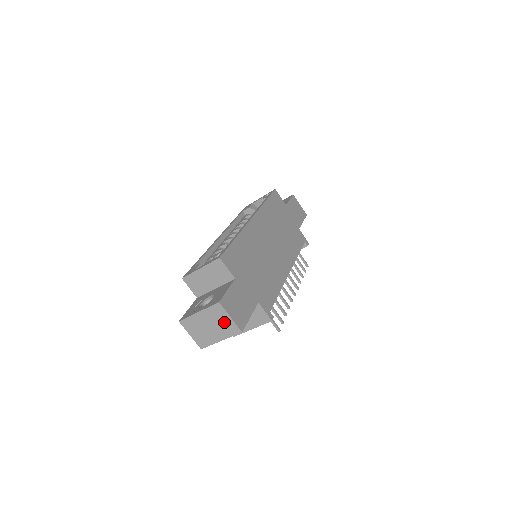
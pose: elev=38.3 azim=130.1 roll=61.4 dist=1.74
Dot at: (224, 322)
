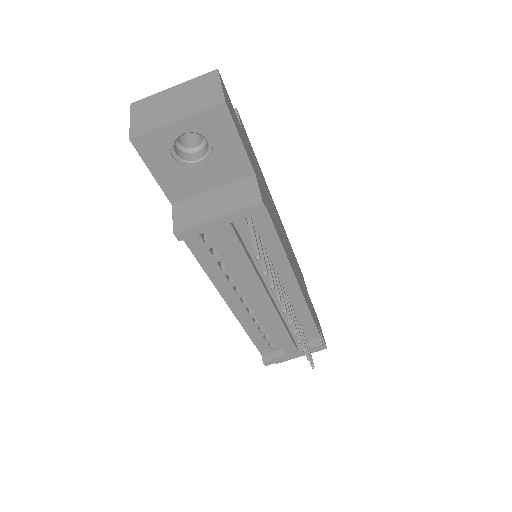
Dot at: (205, 93)
